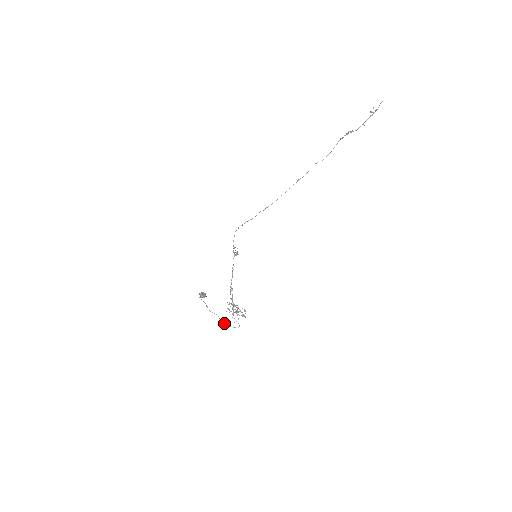
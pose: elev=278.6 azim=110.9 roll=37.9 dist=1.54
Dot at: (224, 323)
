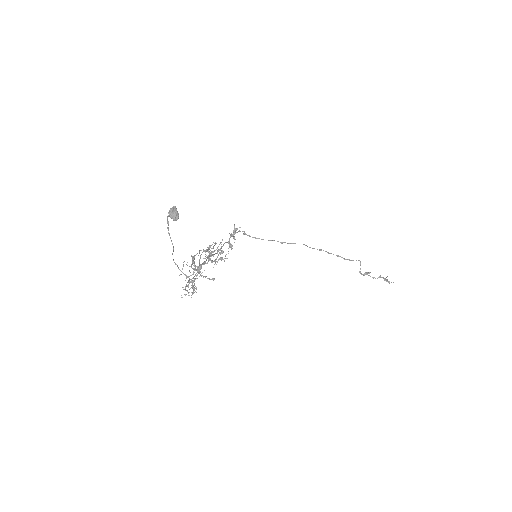
Dot at: (174, 262)
